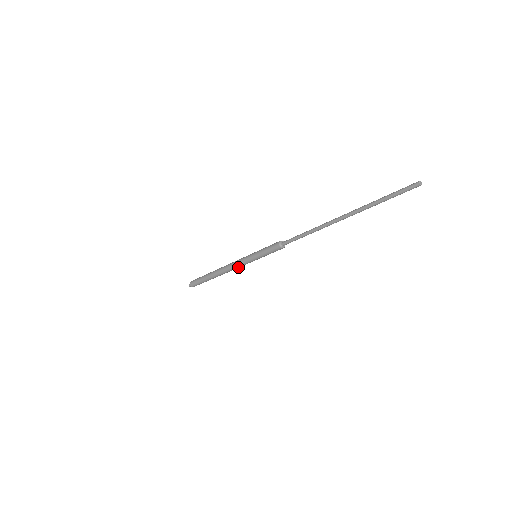
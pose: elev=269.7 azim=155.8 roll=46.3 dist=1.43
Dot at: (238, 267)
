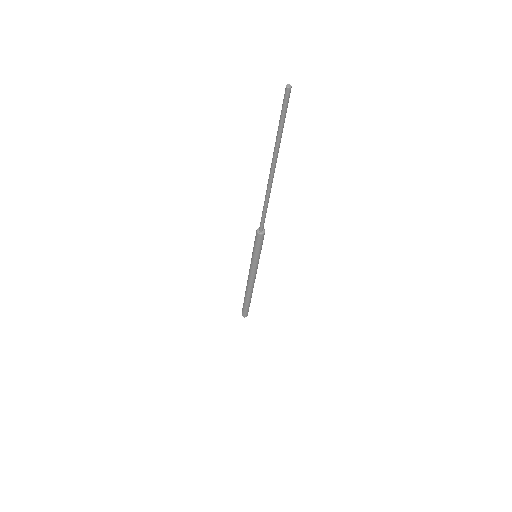
Dot at: (250, 274)
